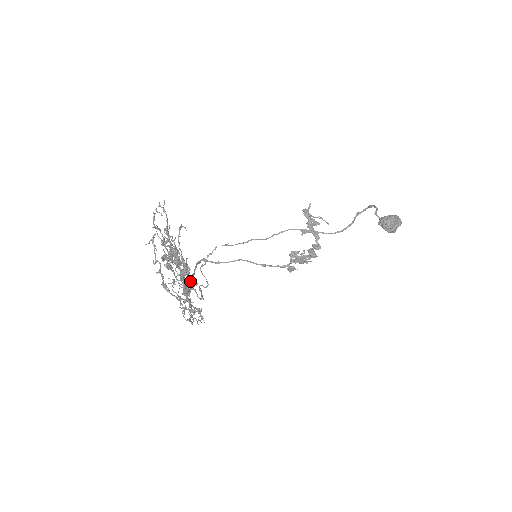
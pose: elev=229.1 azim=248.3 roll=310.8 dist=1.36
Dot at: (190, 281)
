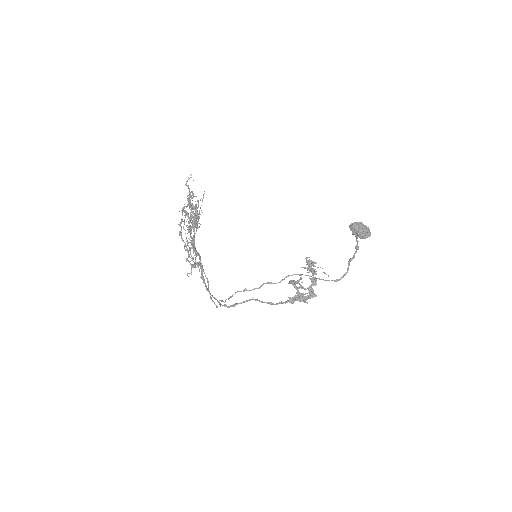
Dot at: (204, 282)
